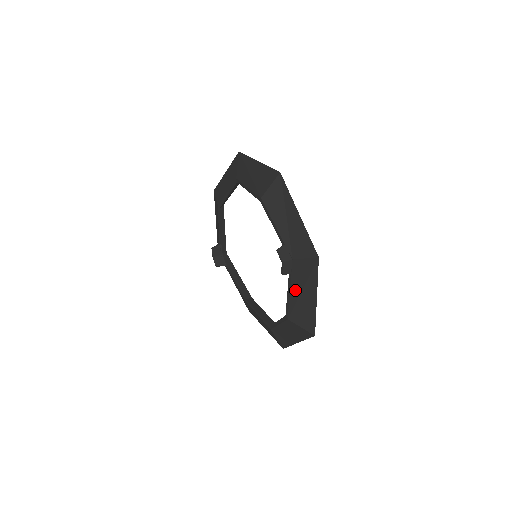
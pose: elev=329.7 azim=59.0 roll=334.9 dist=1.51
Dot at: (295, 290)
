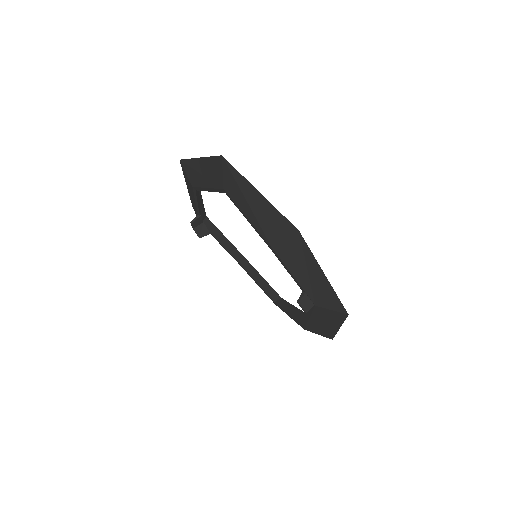
Dot at: (315, 320)
